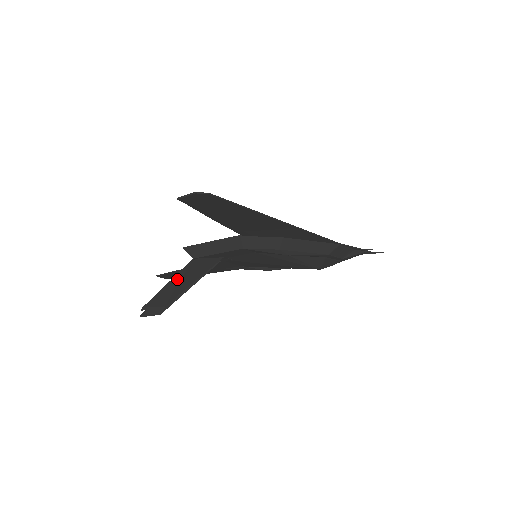
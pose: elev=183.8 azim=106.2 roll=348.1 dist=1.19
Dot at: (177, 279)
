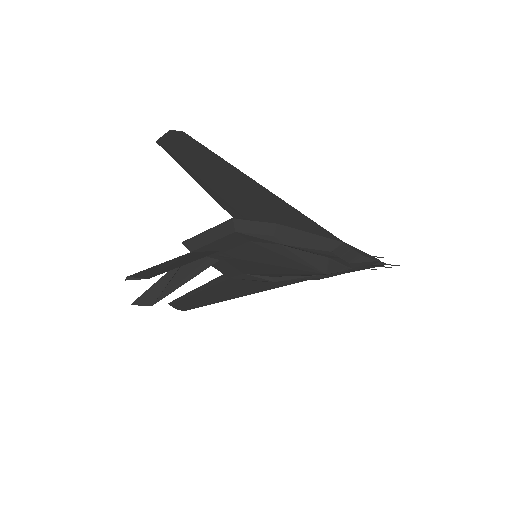
Dot at: (169, 263)
